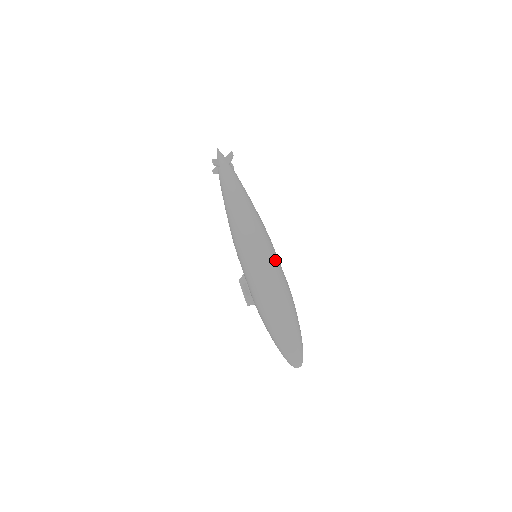
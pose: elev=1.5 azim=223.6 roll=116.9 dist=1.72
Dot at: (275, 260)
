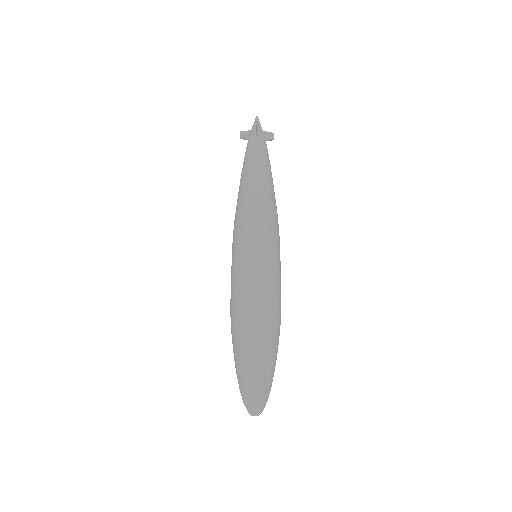
Dot at: (259, 265)
